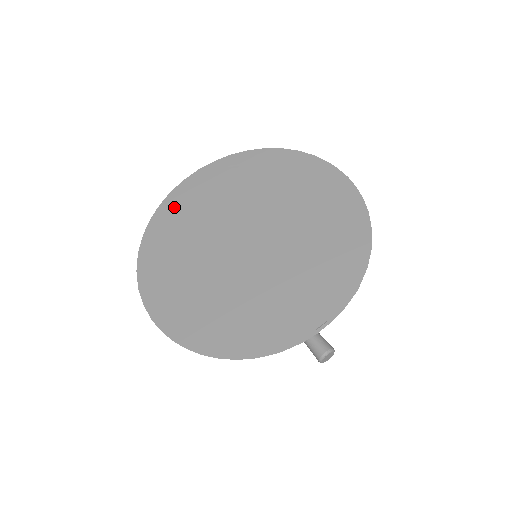
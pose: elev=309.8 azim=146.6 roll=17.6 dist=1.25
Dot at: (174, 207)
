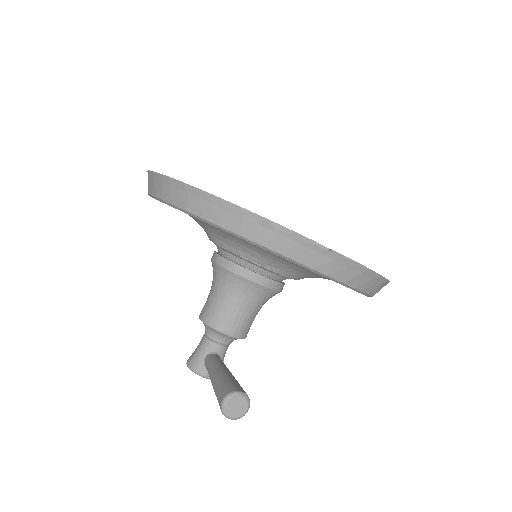
Dot at: occluded
